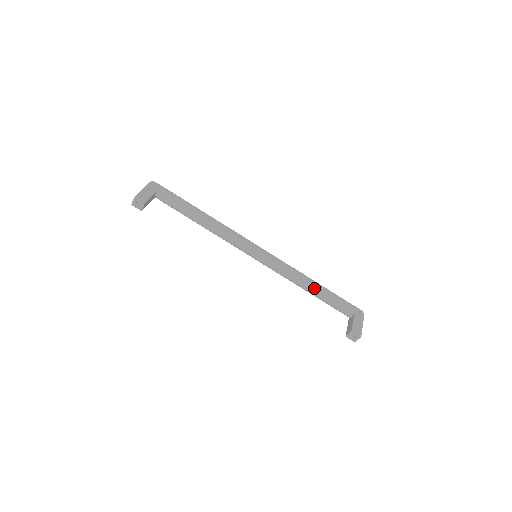
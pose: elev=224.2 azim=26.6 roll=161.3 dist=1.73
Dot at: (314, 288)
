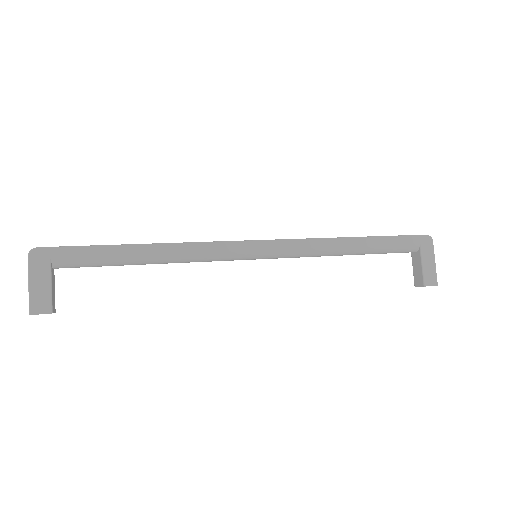
Dot at: (355, 251)
